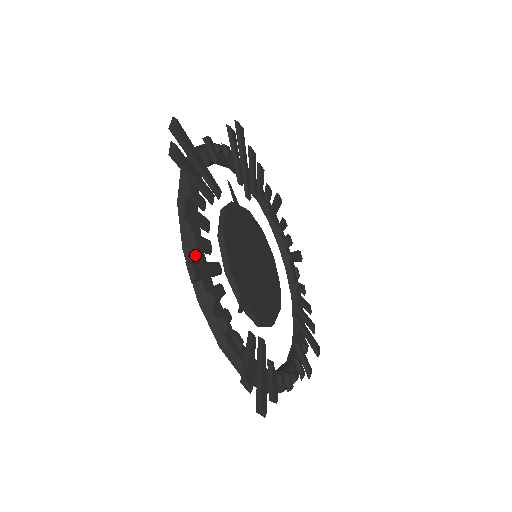
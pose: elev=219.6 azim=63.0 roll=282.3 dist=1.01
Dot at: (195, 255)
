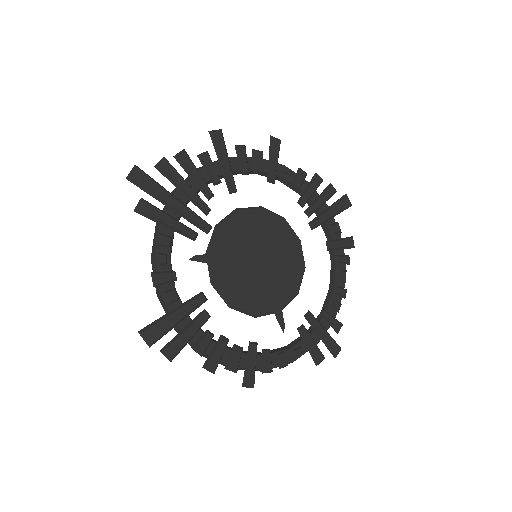
Dot at: (239, 367)
